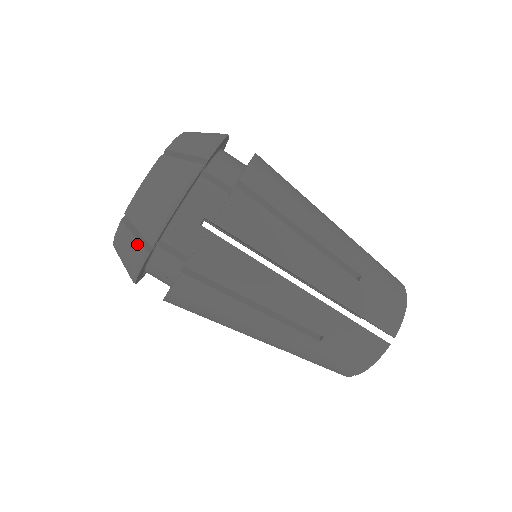
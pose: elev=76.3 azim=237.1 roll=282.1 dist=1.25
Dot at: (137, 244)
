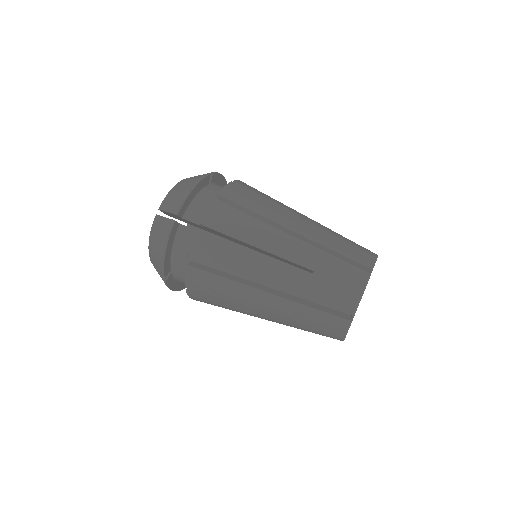
Dot at: (166, 221)
